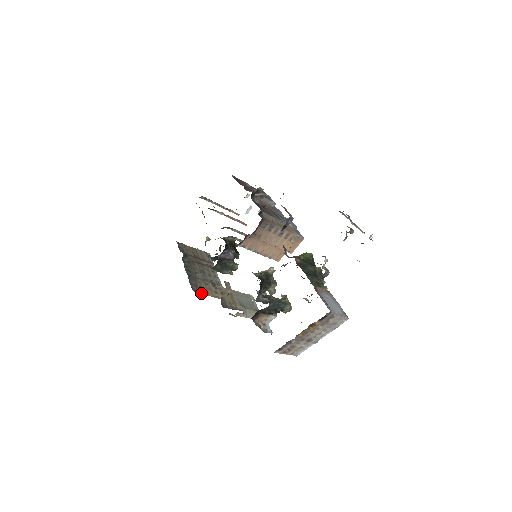
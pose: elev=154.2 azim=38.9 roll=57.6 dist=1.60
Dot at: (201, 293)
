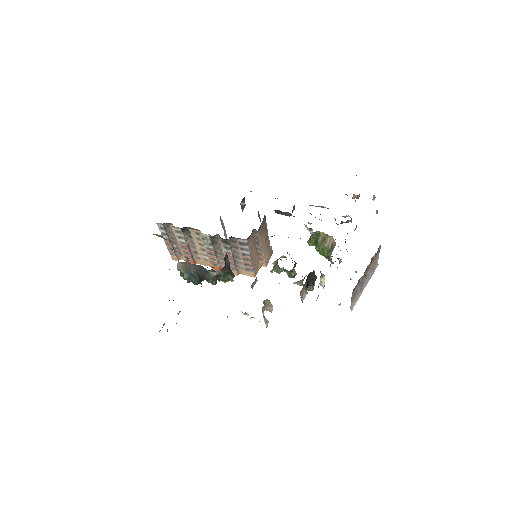
Dot at: occluded
